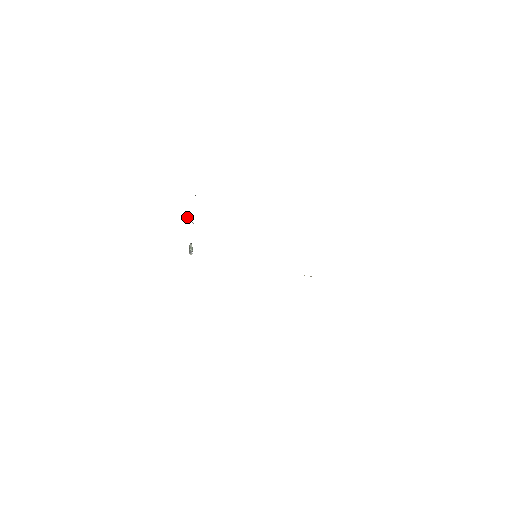
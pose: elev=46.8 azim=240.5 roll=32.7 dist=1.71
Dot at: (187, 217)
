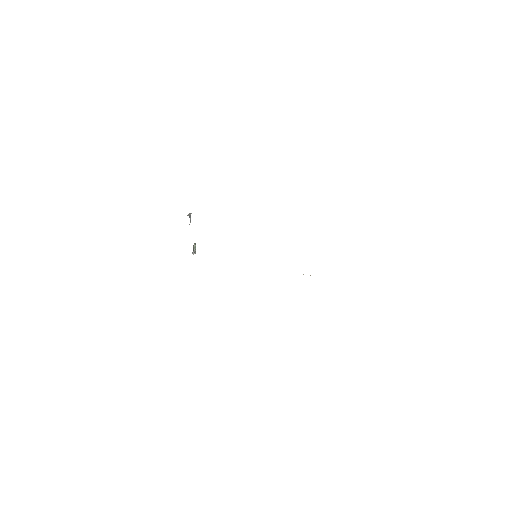
Dot at: (189, 217)
